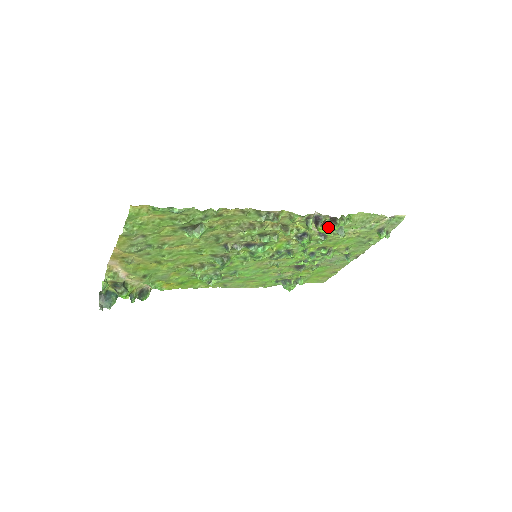
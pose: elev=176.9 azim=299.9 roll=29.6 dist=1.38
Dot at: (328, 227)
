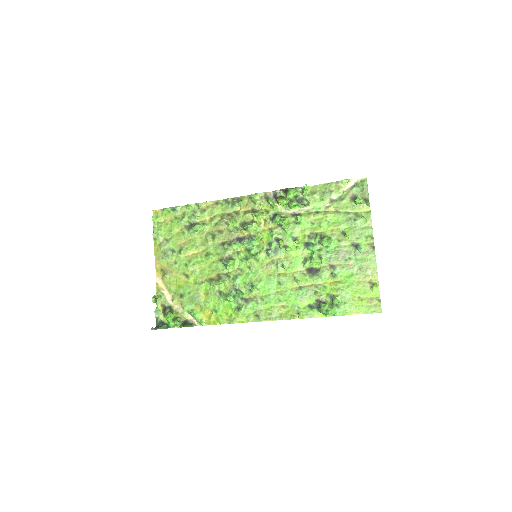
Dot at: (287, 199)
